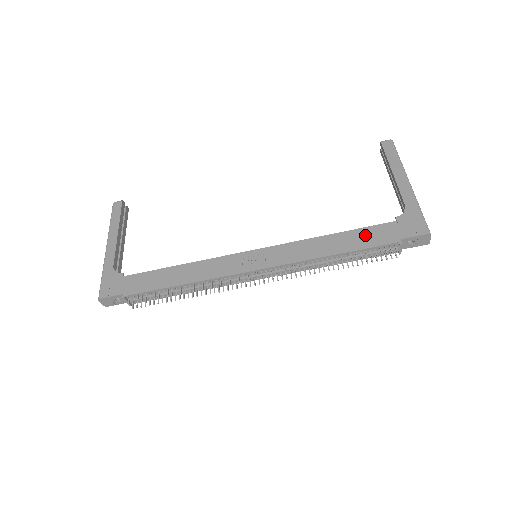
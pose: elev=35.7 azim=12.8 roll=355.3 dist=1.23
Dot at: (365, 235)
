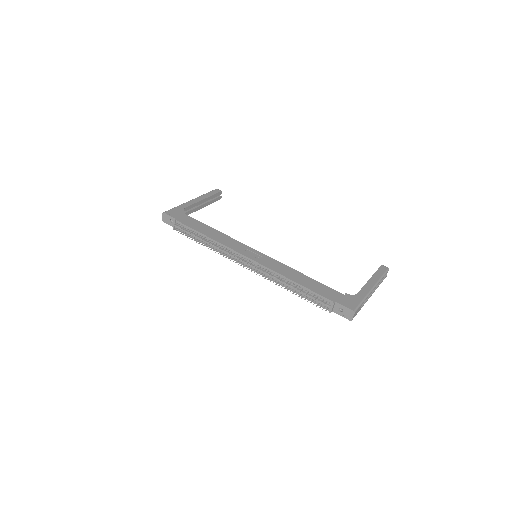
Dot at: (320, 287)
